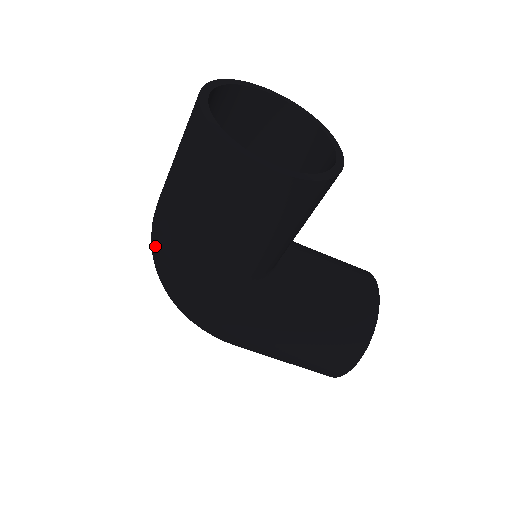
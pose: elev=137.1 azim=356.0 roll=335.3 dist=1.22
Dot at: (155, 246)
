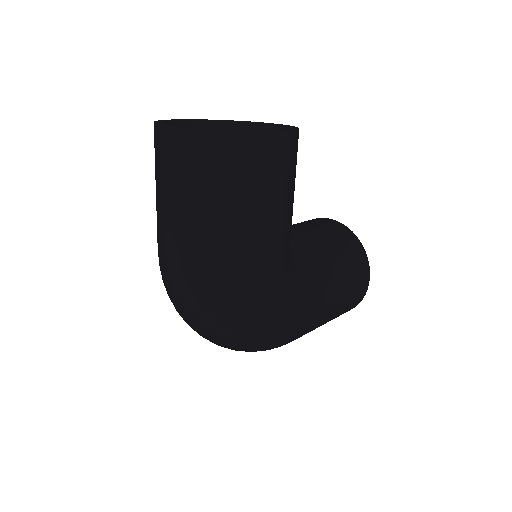
Dot at: (205, 294)
